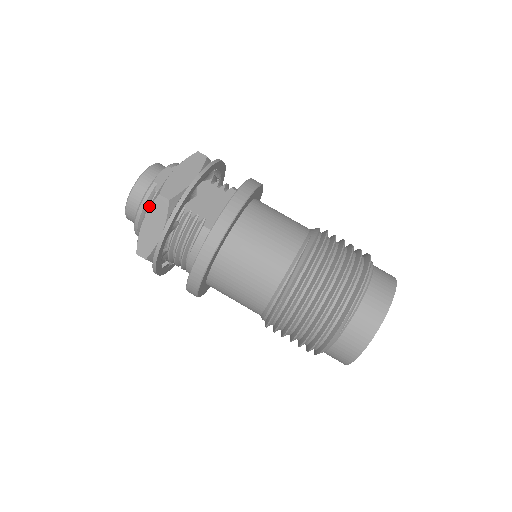
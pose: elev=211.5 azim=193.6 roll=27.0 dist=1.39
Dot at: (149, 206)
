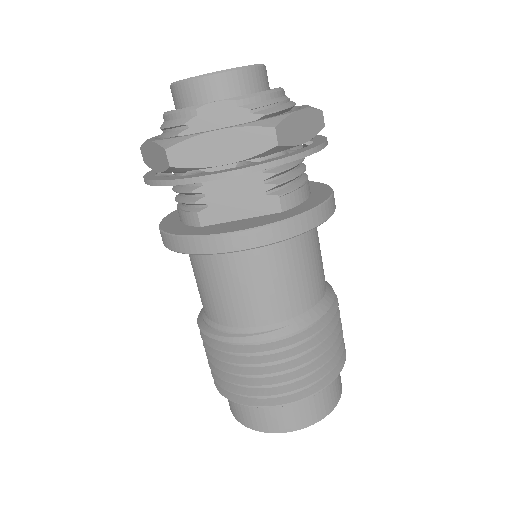
Dot at: (172, 129)
